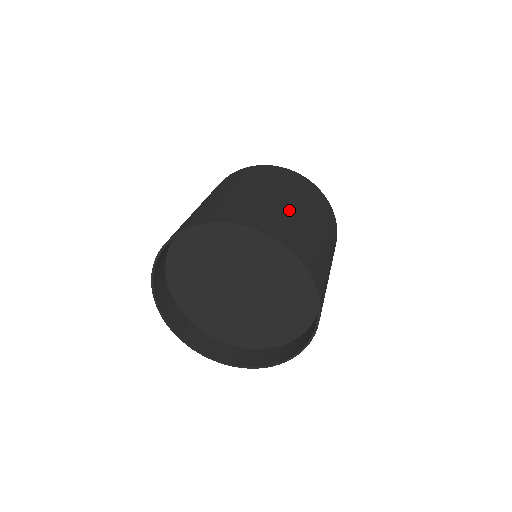
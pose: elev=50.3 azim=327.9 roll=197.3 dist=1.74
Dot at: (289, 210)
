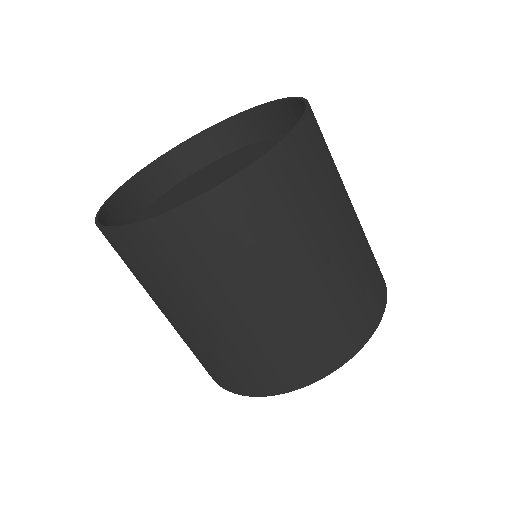
Dot at: occluded
